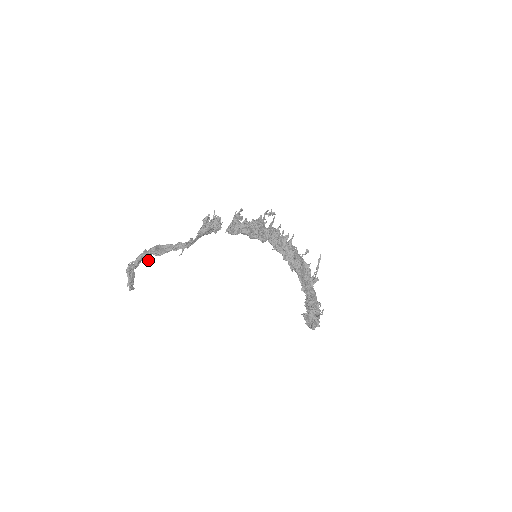
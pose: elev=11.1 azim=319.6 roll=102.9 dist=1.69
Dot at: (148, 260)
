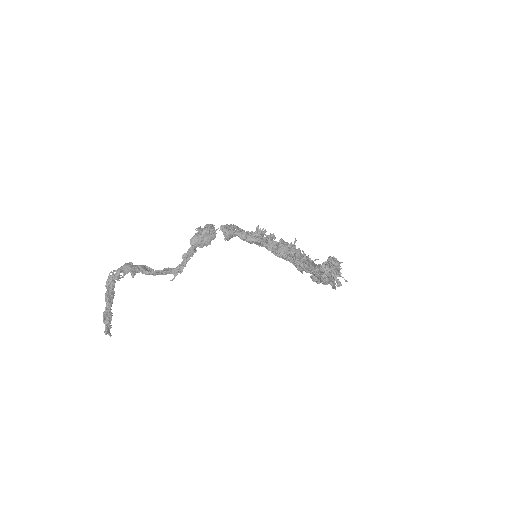
Dot at: occluded
